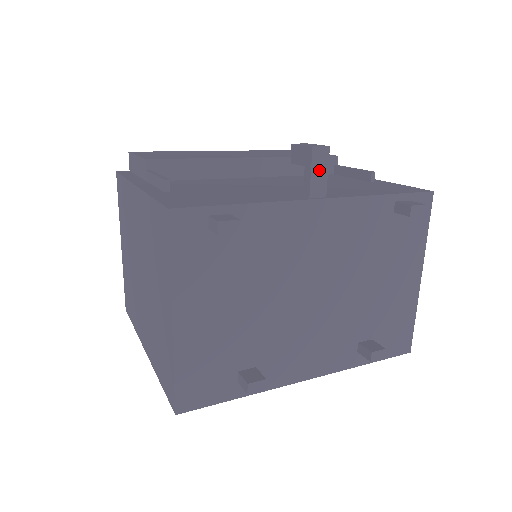
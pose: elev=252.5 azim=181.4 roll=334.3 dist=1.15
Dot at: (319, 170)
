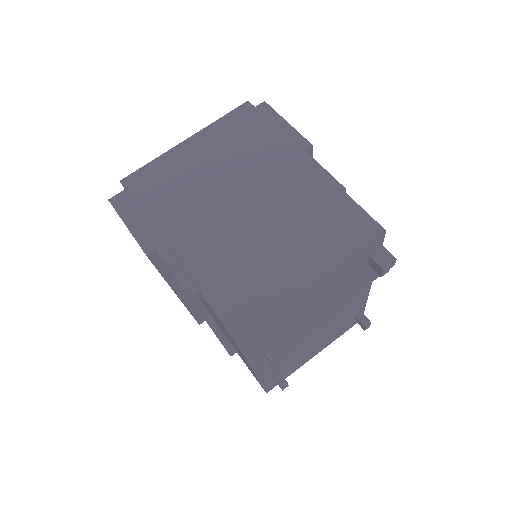
Dot at: occluded
